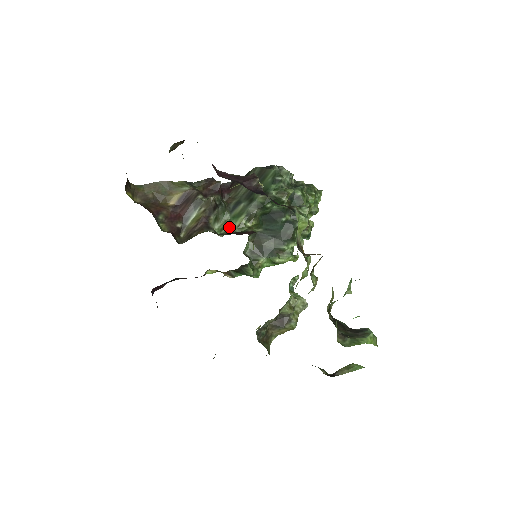
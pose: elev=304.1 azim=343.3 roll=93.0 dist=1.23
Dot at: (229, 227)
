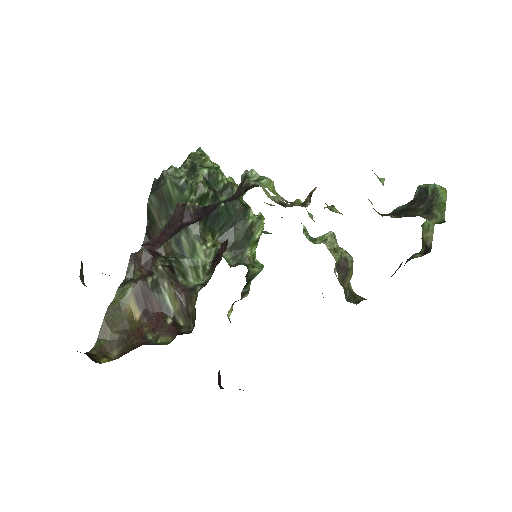
Dot at: (200, 267)
